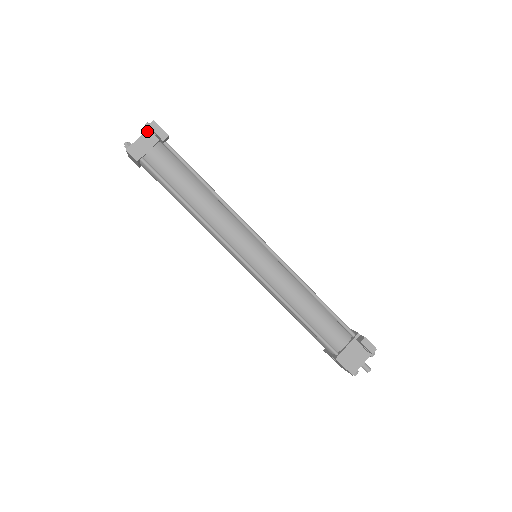
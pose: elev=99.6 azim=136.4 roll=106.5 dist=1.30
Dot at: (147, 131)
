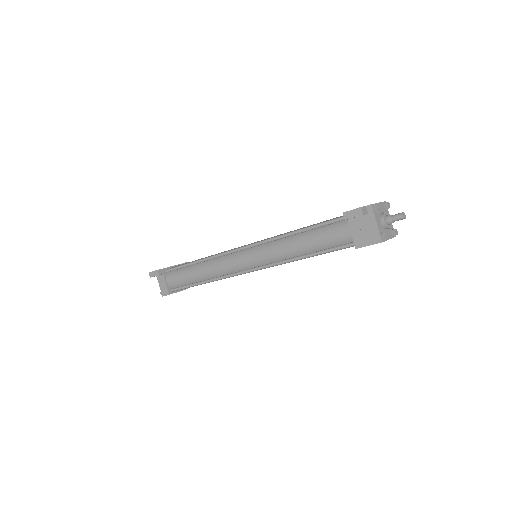
Dot at: (157, 278)
